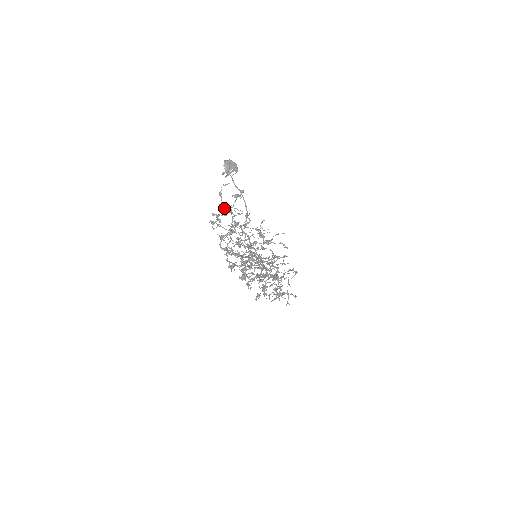
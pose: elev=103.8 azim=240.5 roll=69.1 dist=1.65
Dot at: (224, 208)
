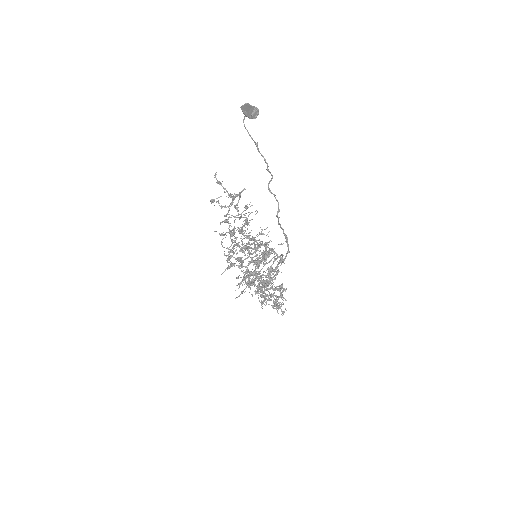
Dot at: (230, 195)
